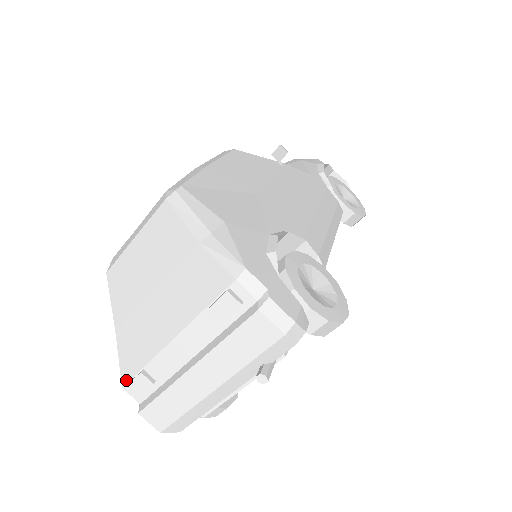
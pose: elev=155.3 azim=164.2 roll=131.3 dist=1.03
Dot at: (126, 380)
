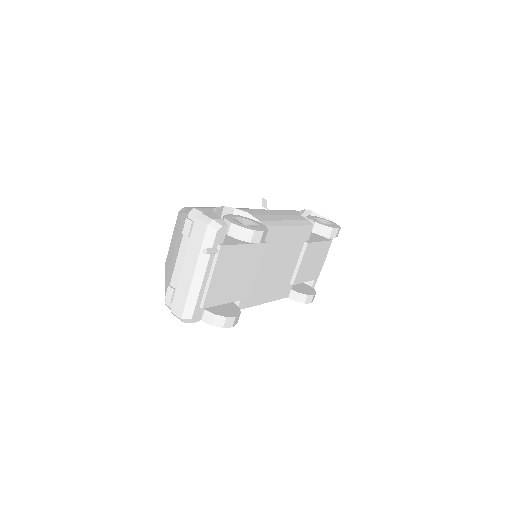
Dot at: (166, 298)
